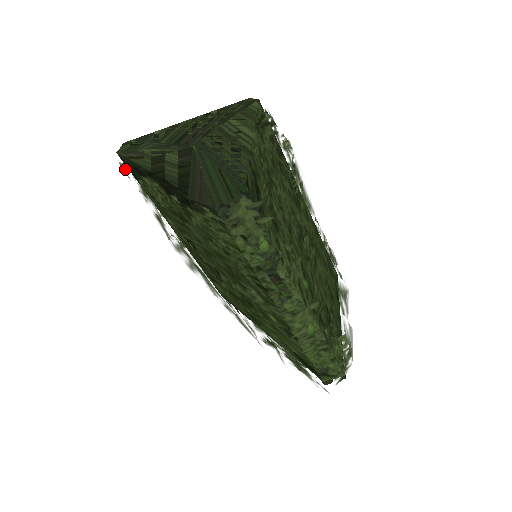
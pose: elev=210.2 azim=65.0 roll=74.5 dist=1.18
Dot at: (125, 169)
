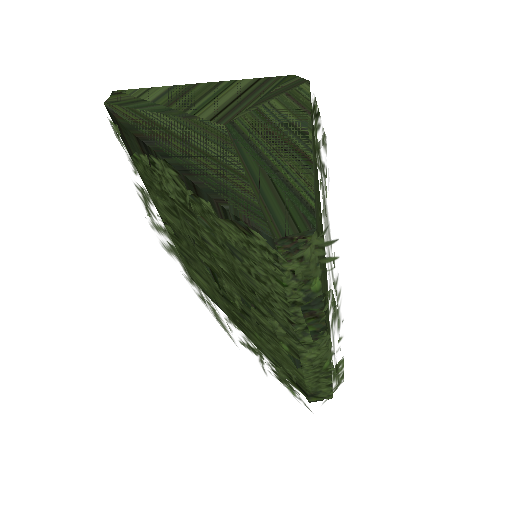
Dot at: (119, 133)
